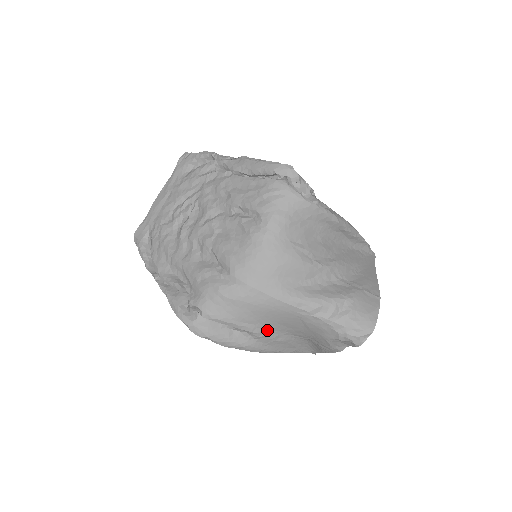
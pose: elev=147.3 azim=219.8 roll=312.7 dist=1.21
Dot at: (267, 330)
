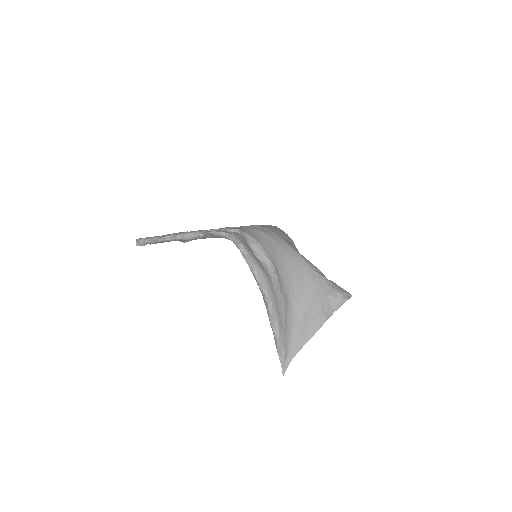
Dot at: (279, 273)
